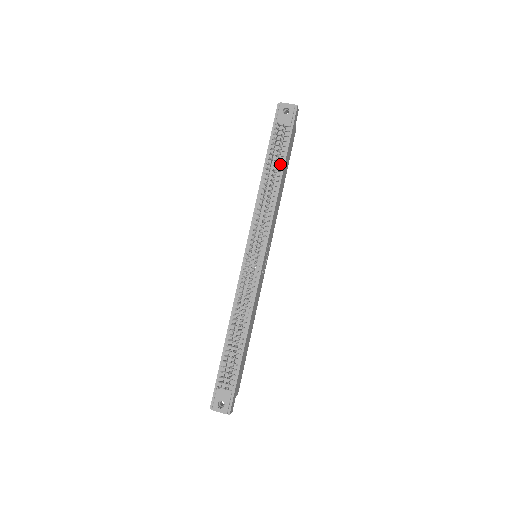
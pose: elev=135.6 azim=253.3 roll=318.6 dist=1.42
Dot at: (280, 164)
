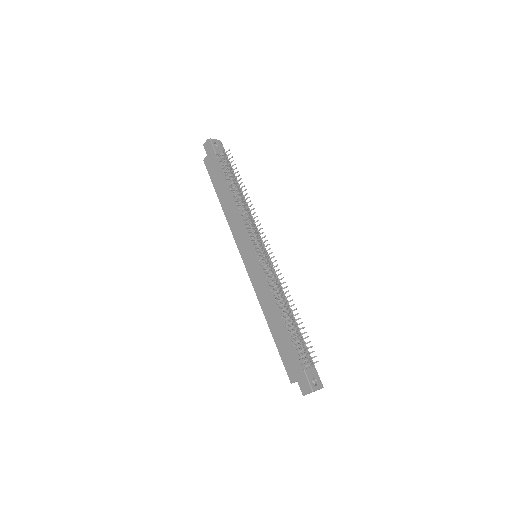
Dot at: (235, 182)
